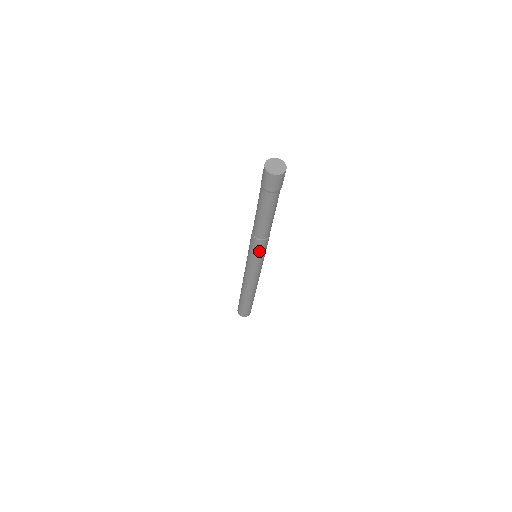
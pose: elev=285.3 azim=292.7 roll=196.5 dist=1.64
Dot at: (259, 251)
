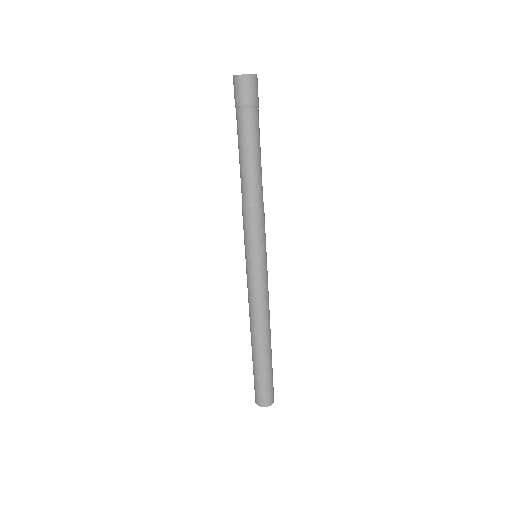
Dot at: (246, 230)
